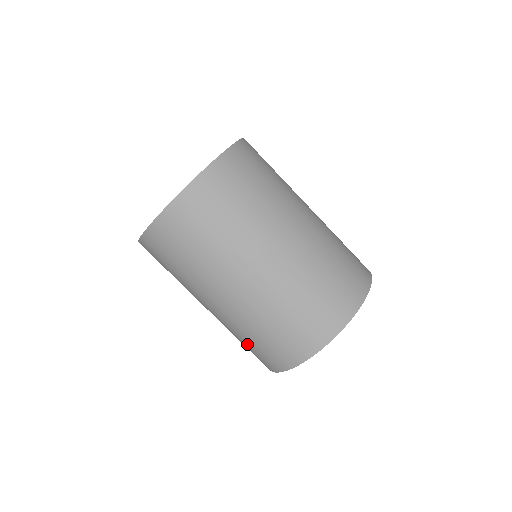
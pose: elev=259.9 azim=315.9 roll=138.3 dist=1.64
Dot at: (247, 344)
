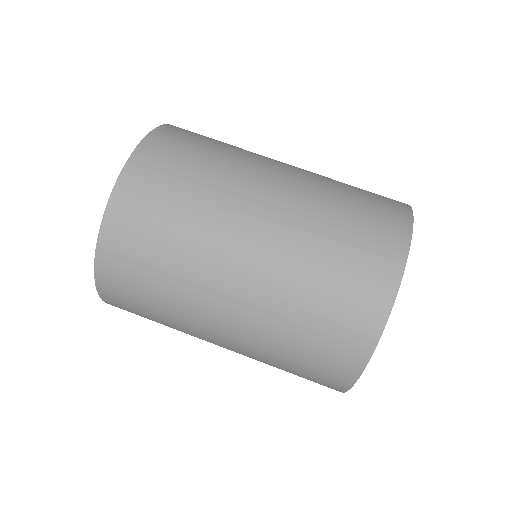
Dot at: occluded
